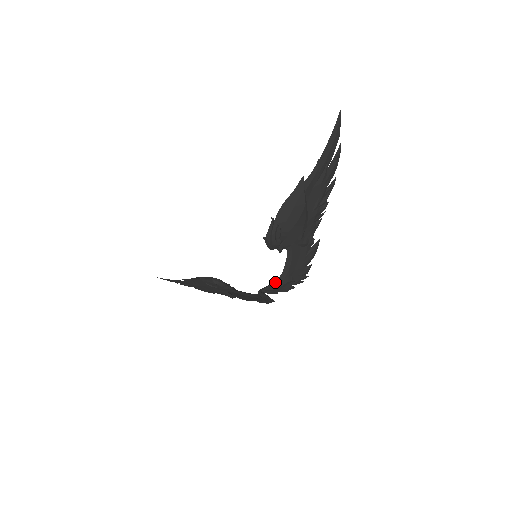
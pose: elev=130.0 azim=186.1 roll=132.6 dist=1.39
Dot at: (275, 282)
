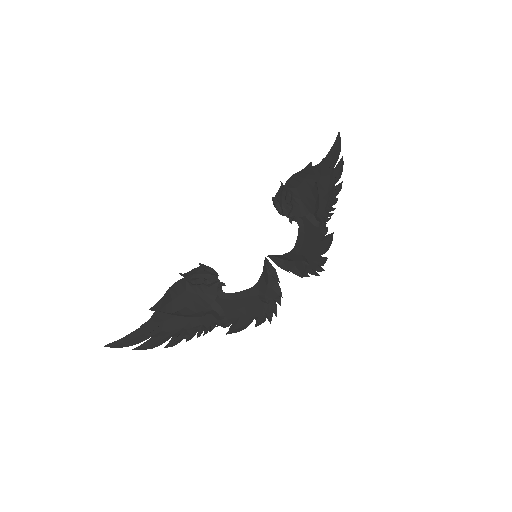
Dot at: (285, 255)
